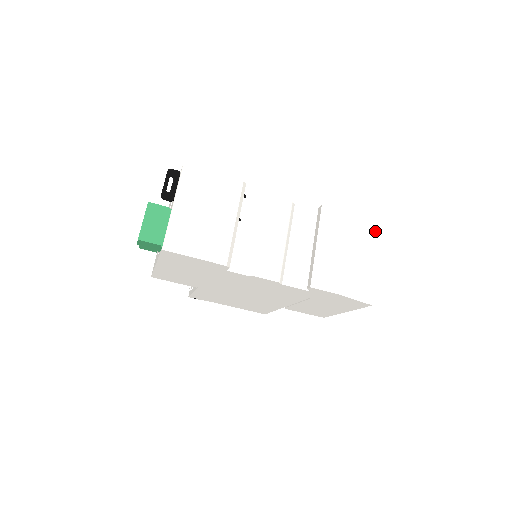
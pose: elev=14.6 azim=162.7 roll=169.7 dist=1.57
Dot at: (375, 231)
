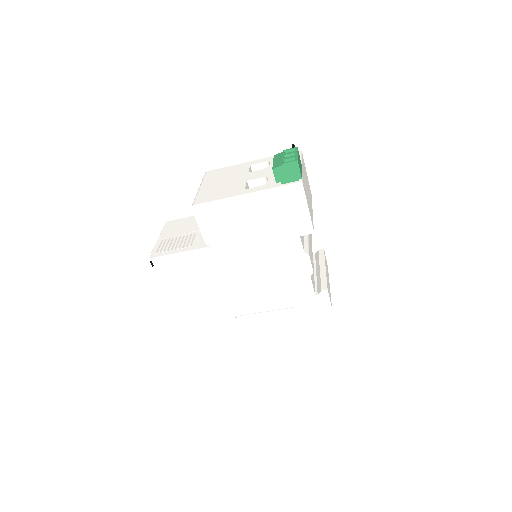
Dot at: occluded
